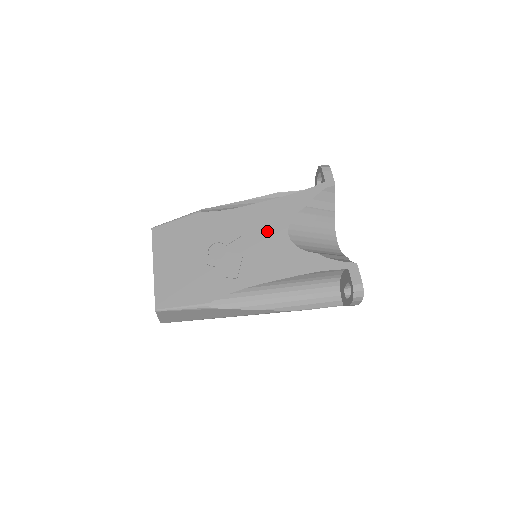
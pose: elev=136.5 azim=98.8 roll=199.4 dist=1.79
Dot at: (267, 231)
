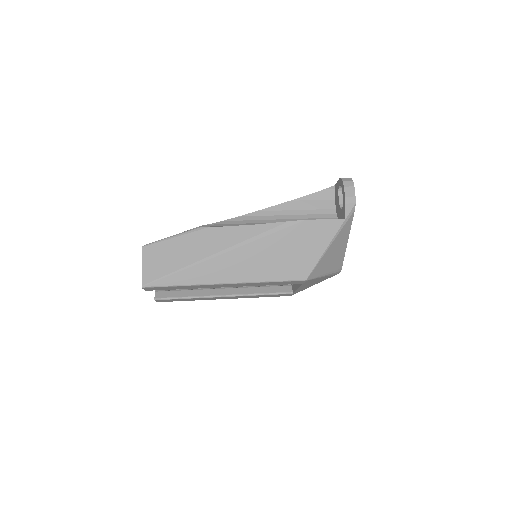
Dot at: occluded
